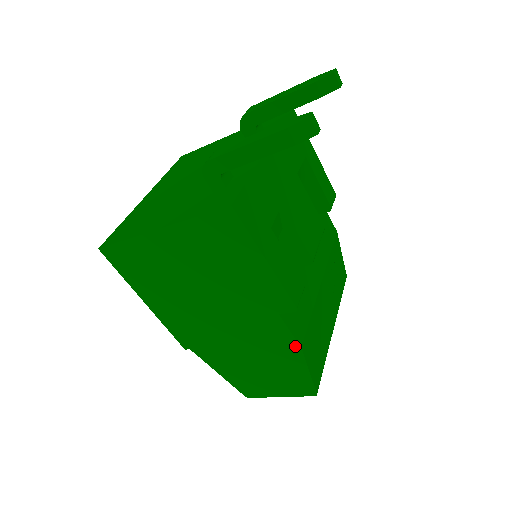
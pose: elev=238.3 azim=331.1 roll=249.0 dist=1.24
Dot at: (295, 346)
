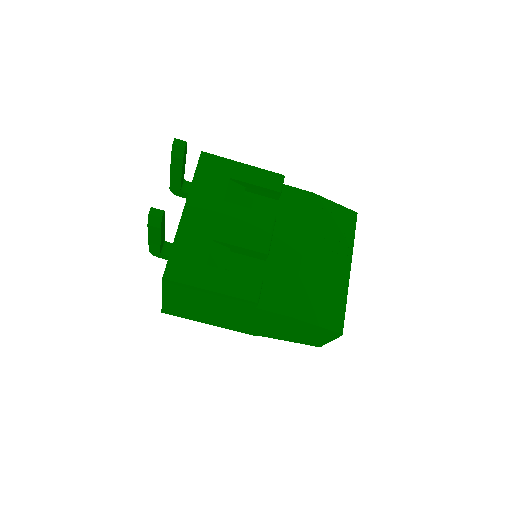
Dot at: (288, 317)
